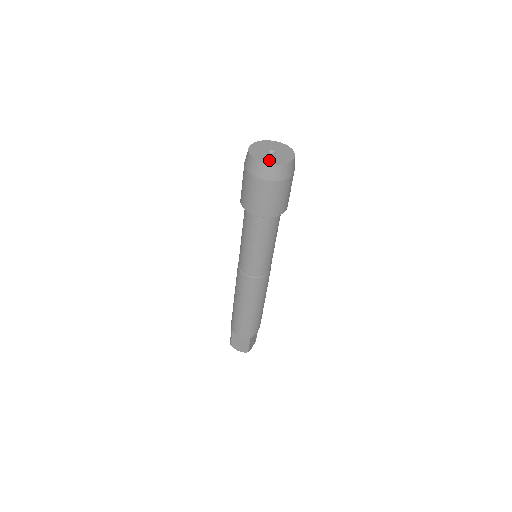
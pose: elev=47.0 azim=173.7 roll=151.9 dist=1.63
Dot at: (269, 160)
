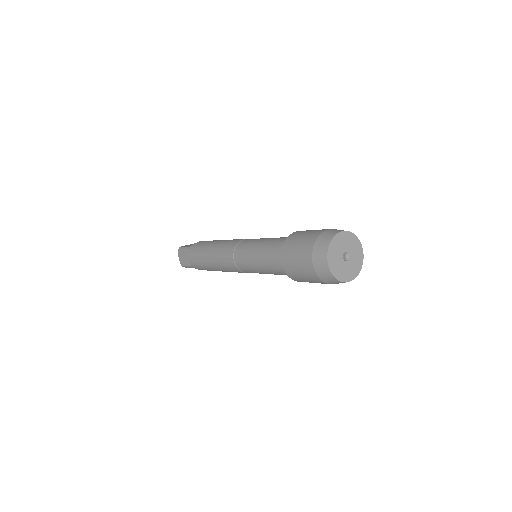
Dot at: (352, 272)
